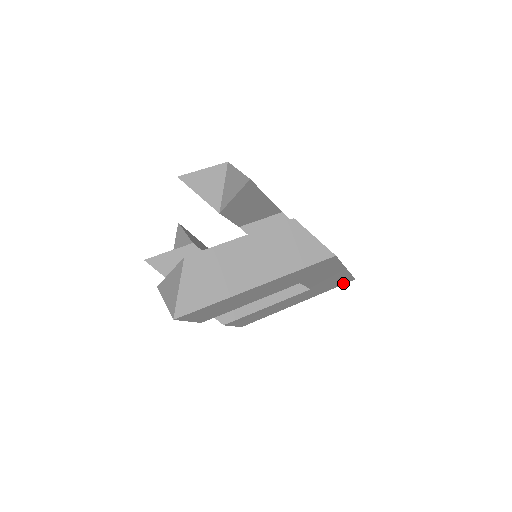
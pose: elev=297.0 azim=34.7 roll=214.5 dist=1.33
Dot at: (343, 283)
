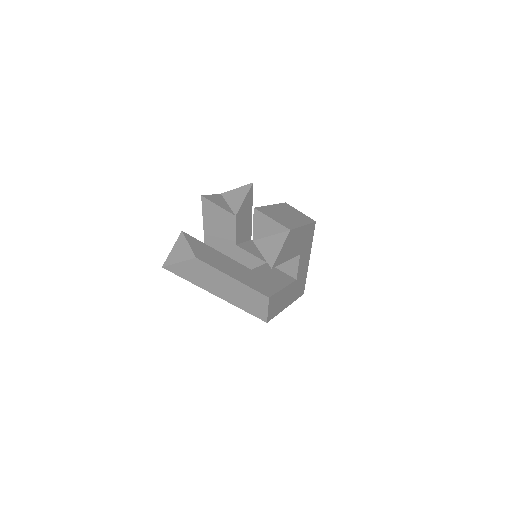
Dot at: occluded
